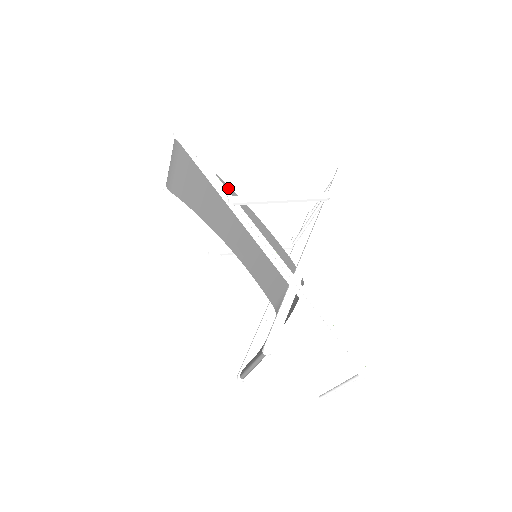
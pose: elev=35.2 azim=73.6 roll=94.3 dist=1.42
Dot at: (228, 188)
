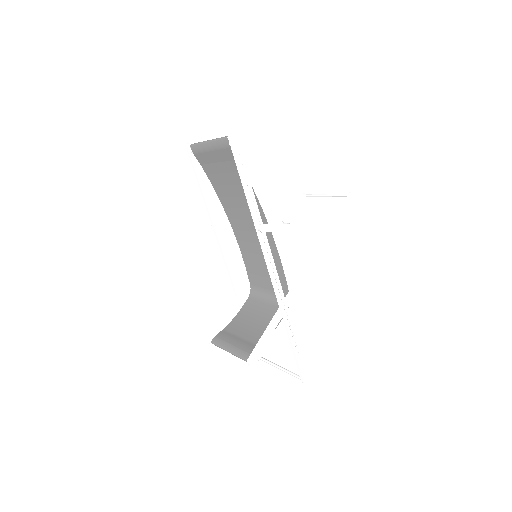
Dot at: (259, 204)
